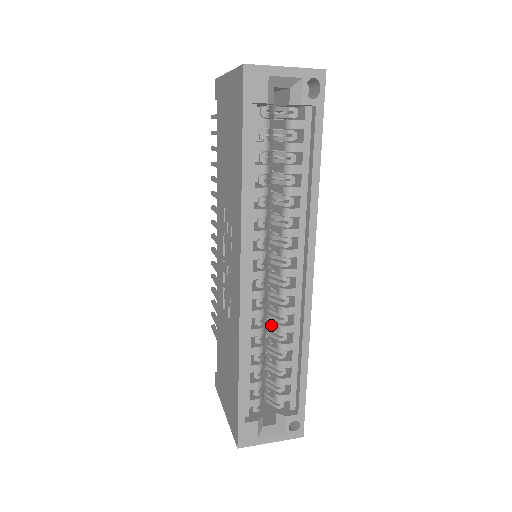
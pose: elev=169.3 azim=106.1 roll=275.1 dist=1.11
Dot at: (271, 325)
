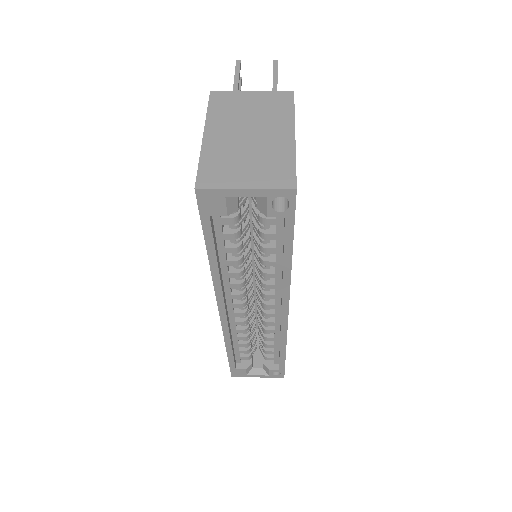
Dot at: occluded
